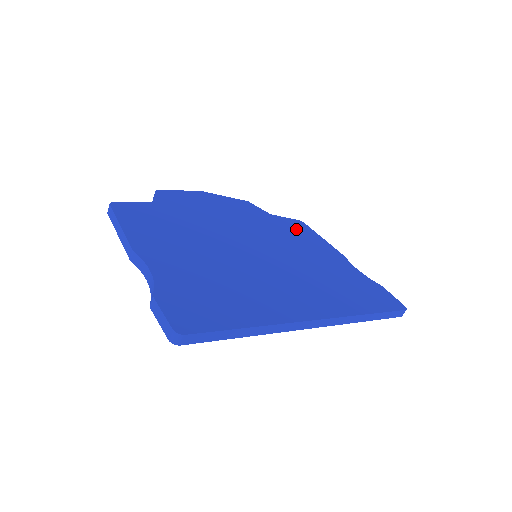
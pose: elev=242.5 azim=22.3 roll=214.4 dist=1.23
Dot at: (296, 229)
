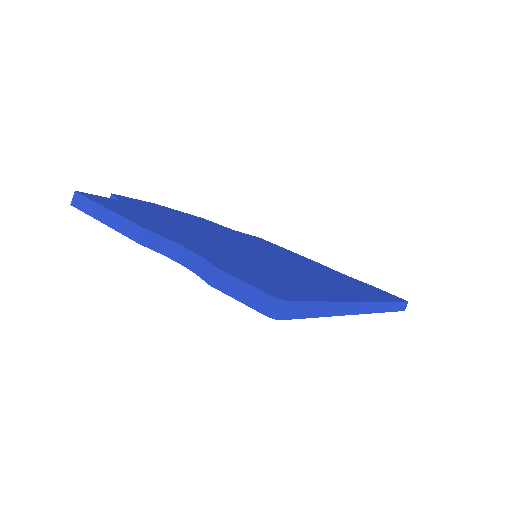
Dot at: (264, 242)
